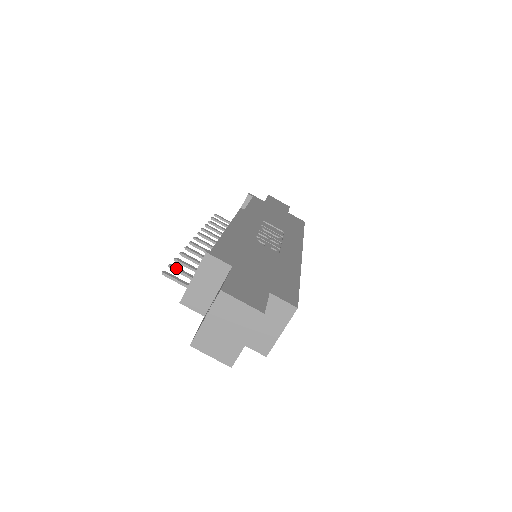
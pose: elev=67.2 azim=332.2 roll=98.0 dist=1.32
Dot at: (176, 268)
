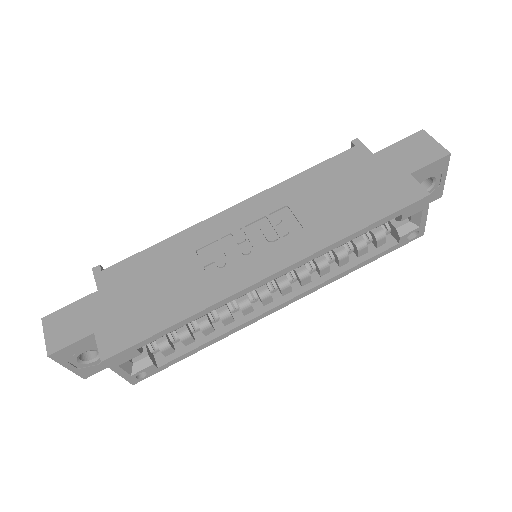
Dot at: occluded
